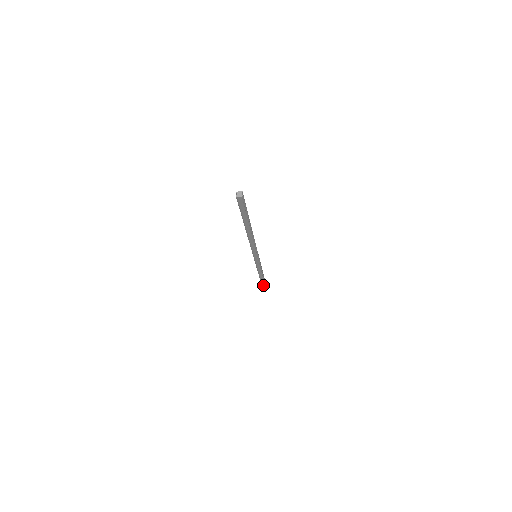
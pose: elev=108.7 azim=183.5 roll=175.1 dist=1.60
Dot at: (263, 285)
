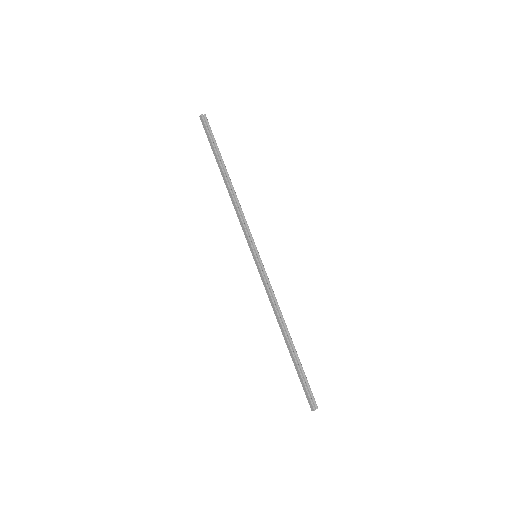
Dot at: (299, 375)
